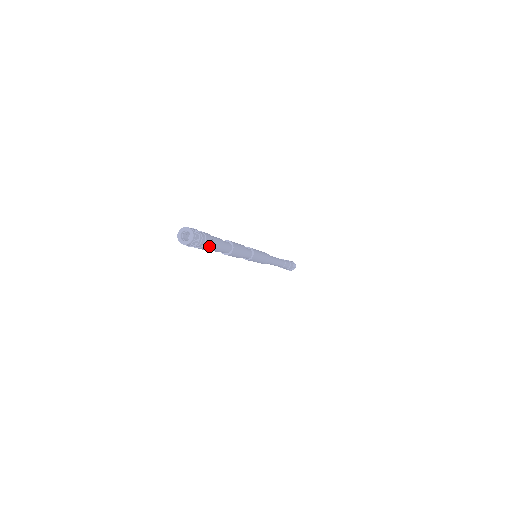
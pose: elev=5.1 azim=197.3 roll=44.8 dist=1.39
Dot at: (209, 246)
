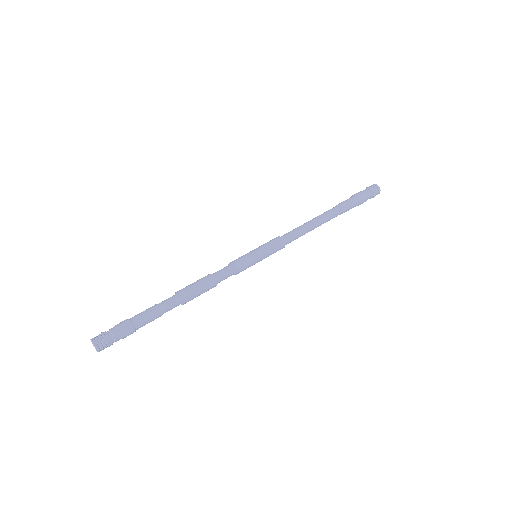
Dot at: (132, 332)
